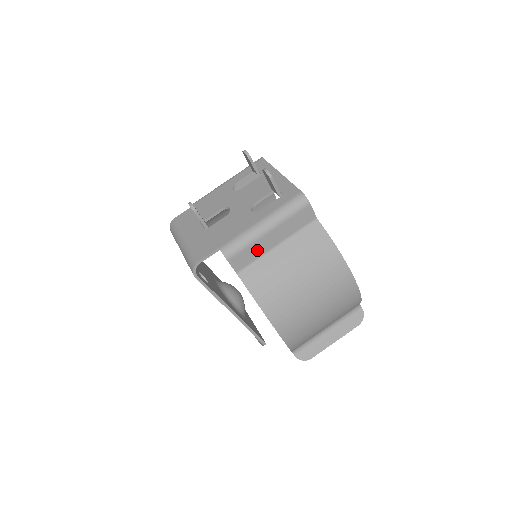
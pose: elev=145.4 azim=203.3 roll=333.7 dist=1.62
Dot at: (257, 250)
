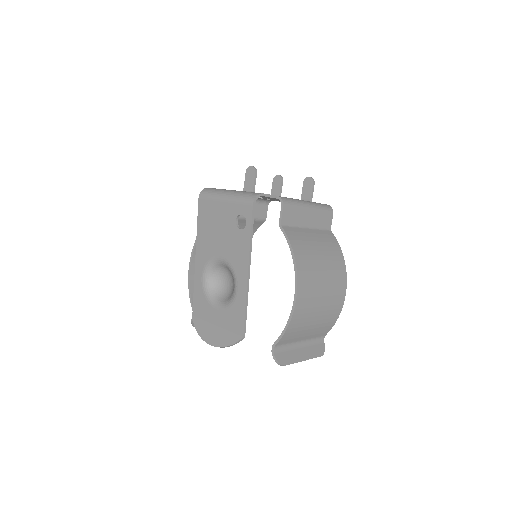
Dot at: (298, 217)
